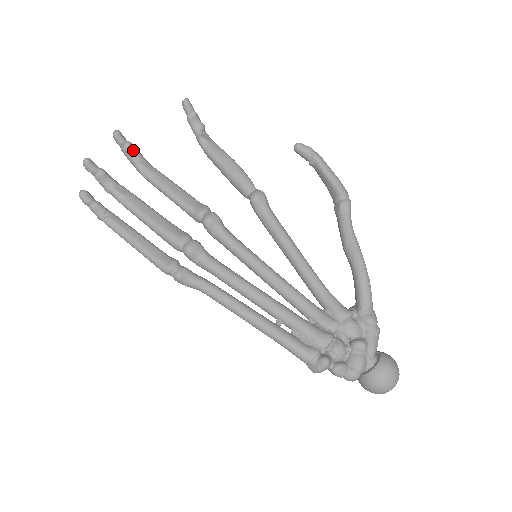
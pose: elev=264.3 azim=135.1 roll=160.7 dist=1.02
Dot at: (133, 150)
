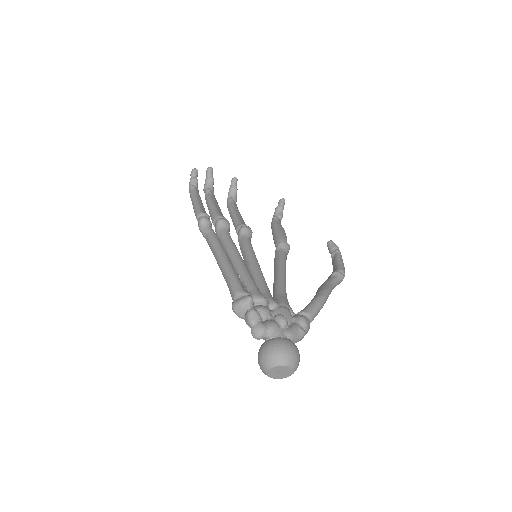
Dot at: (235, 192)
